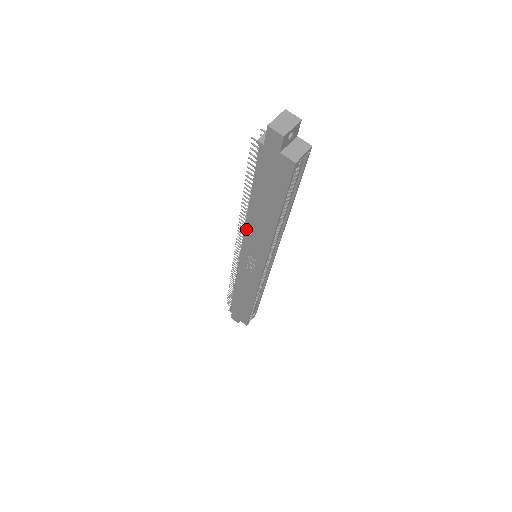
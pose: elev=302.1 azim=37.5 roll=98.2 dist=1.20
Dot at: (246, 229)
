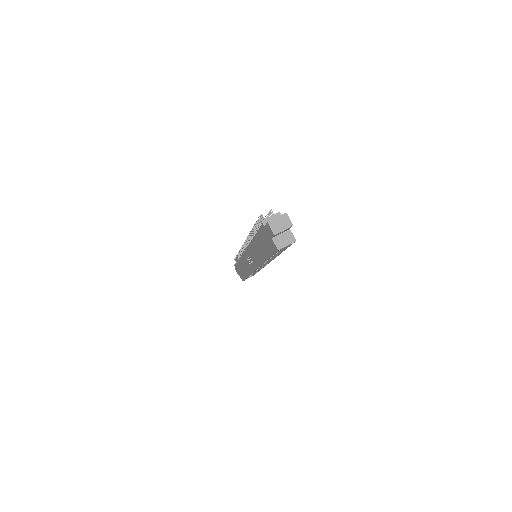
Dot at: (250, 245)
